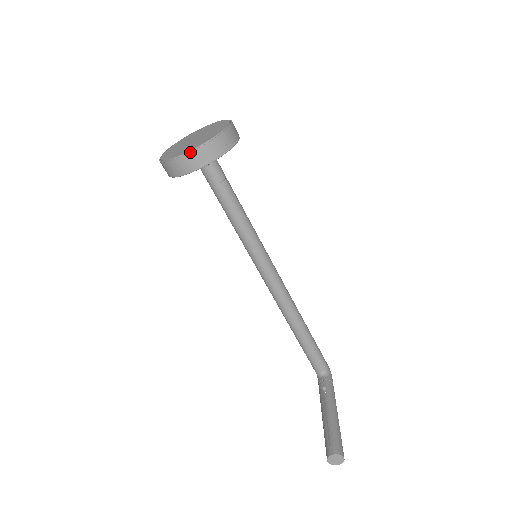
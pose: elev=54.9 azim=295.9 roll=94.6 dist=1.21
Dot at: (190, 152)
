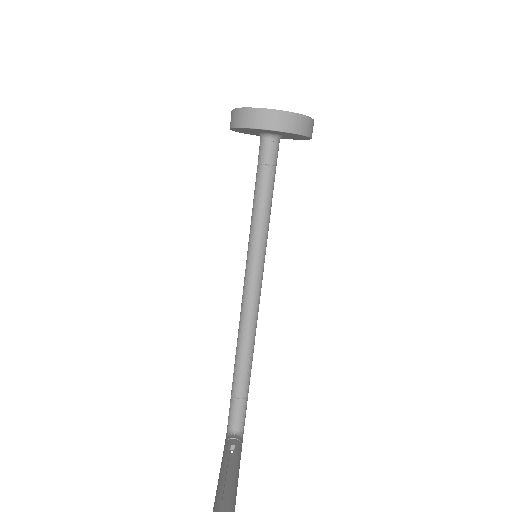
Dot at: (275, 110)
